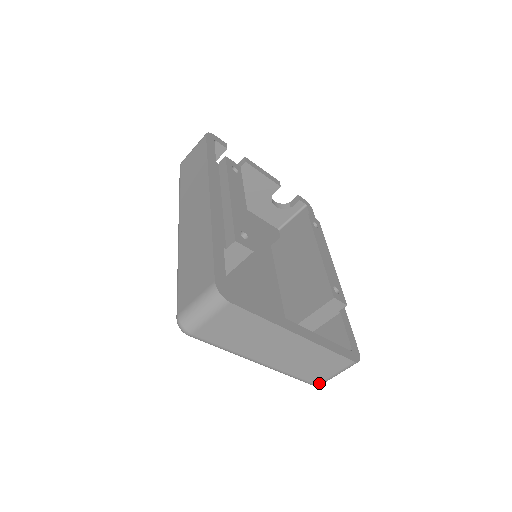
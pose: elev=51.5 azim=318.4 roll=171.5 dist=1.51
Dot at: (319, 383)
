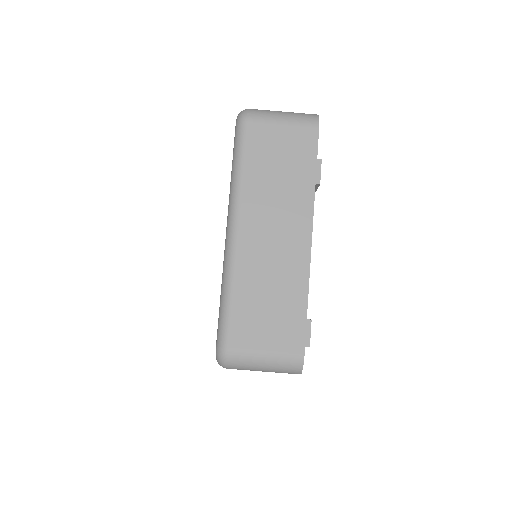
Dot at: (233, 348)
